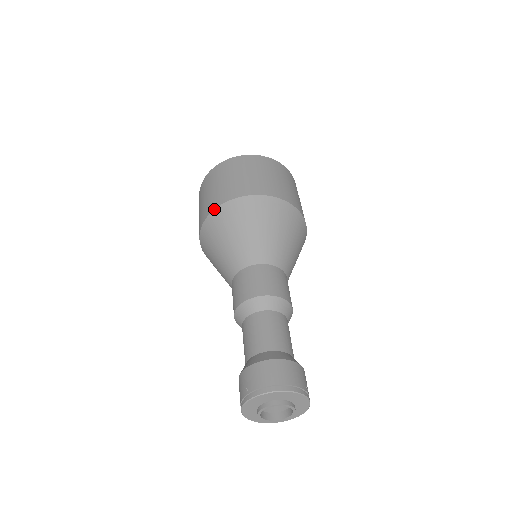
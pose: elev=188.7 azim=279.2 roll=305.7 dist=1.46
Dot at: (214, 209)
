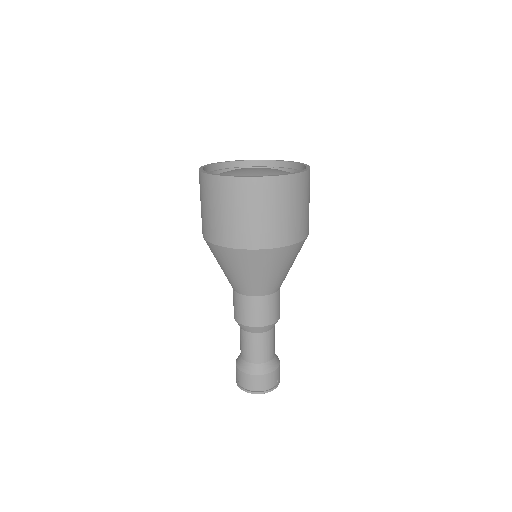
Dot at: (210, 243)
